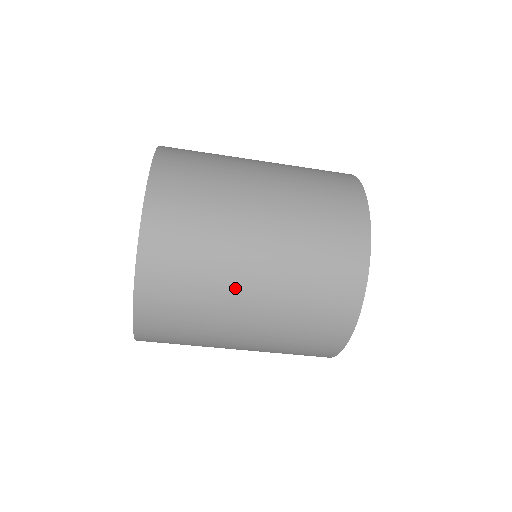
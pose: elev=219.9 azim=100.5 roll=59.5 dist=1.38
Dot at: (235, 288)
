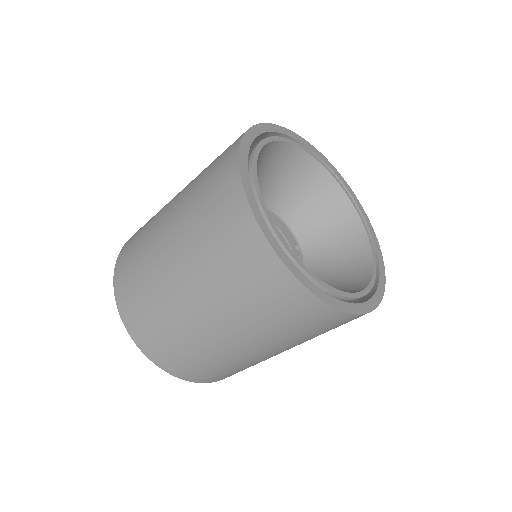
Dot at: (214, 341)
